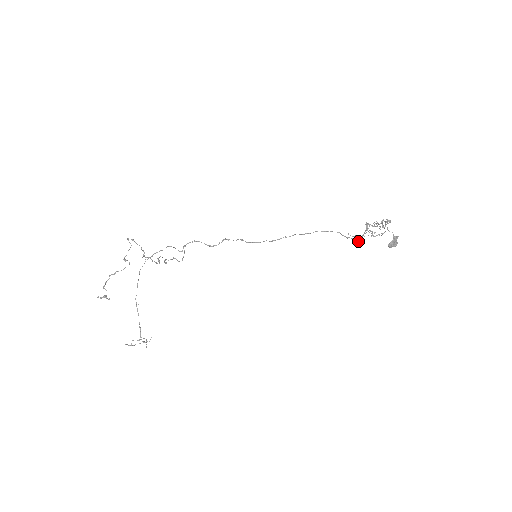
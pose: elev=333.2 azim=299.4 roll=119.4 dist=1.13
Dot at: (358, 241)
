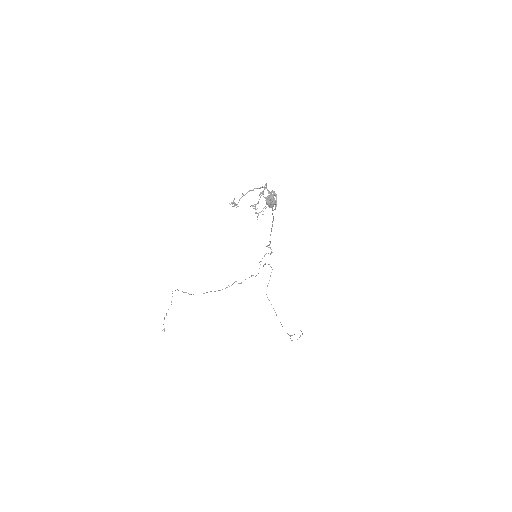
Dot at: occluded
